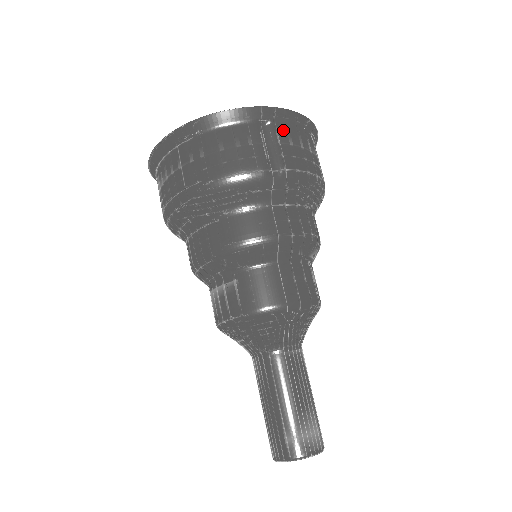
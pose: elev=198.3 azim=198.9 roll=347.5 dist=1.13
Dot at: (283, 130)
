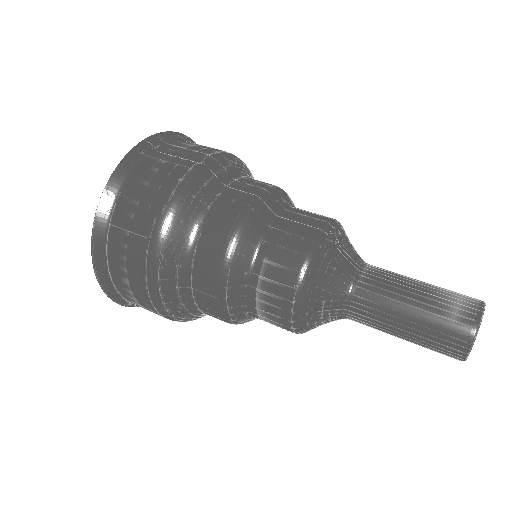
Dot at: (177, 143)
